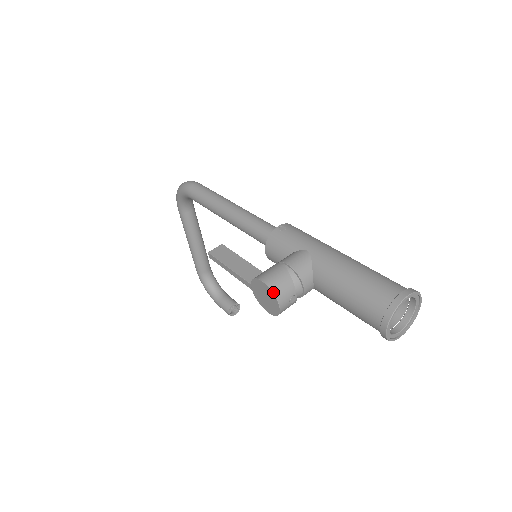
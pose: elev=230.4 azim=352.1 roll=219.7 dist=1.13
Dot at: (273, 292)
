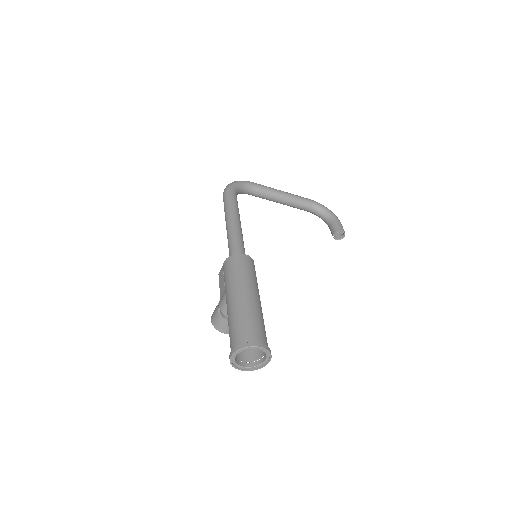
Dot at: (215, 328)
